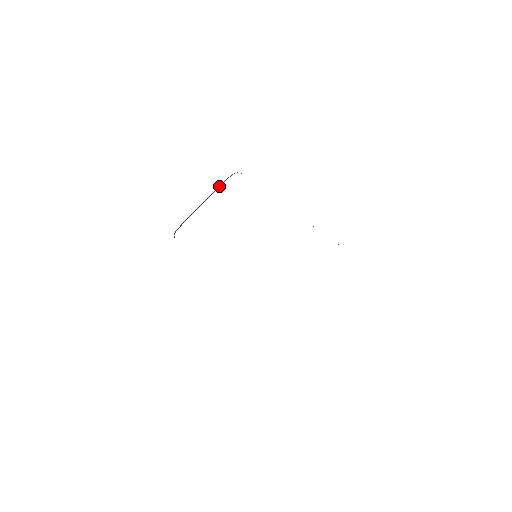
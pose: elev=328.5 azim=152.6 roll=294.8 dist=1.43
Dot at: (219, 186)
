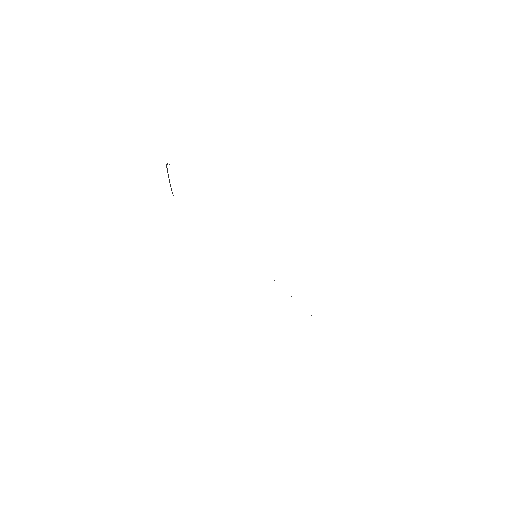
Dot at: (167, 172)
